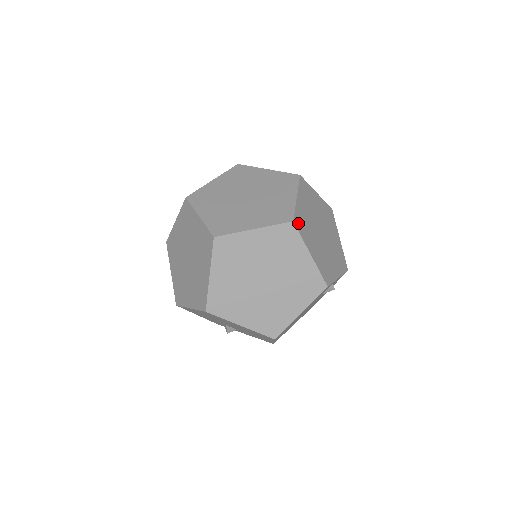
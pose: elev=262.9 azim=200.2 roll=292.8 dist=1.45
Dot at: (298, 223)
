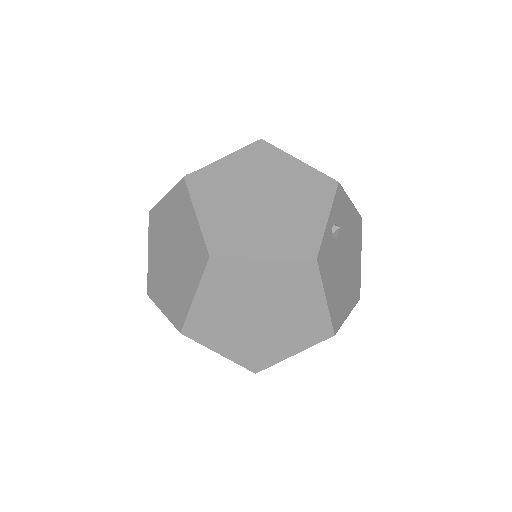
Dot at: (218, 247)
